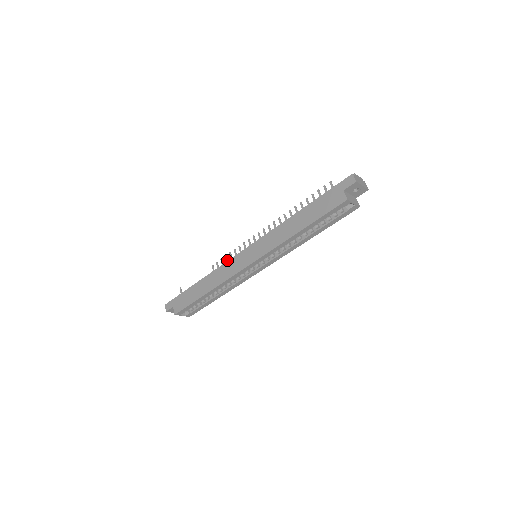
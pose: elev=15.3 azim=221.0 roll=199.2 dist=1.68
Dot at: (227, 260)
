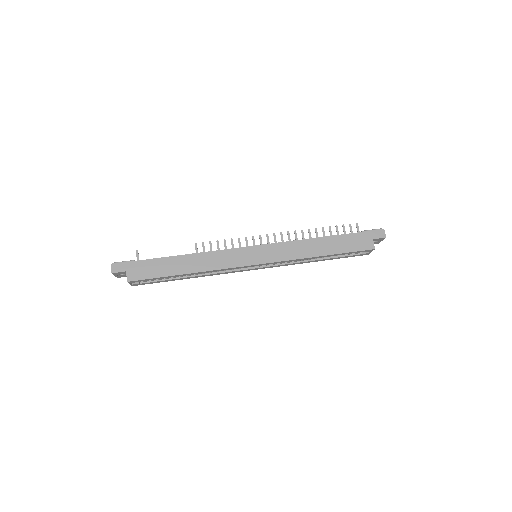
Dot at: occluded
